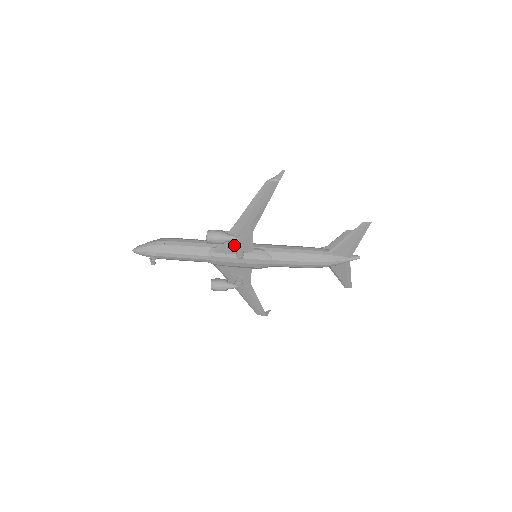
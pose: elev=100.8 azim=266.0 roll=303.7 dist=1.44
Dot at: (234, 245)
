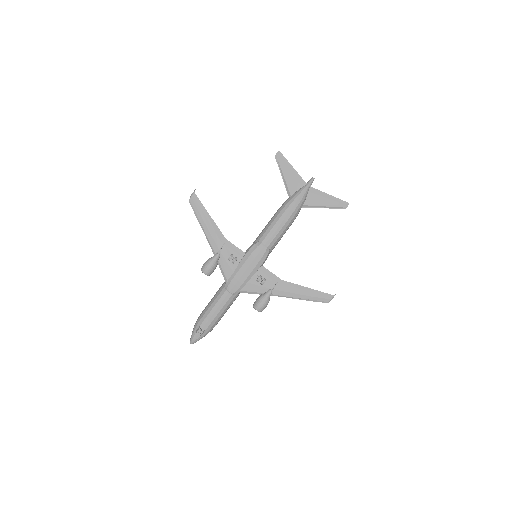
Dot at: (228, 261)
